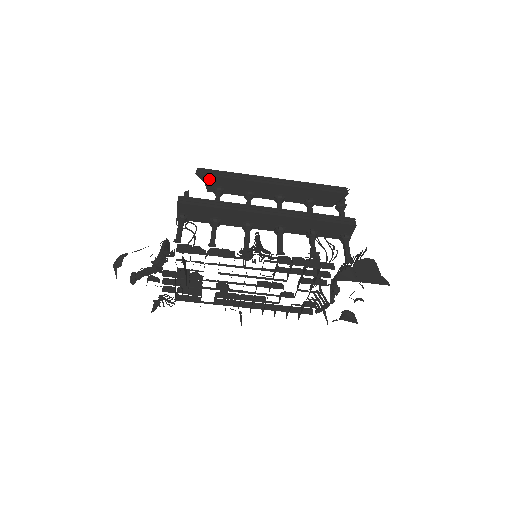
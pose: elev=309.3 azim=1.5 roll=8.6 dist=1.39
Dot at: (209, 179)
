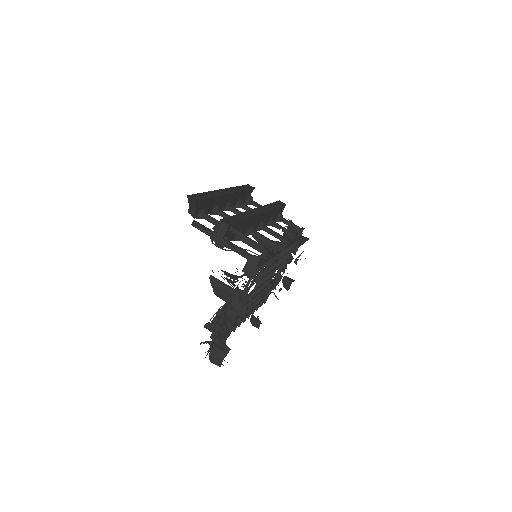
Dot at: (200, 203)
